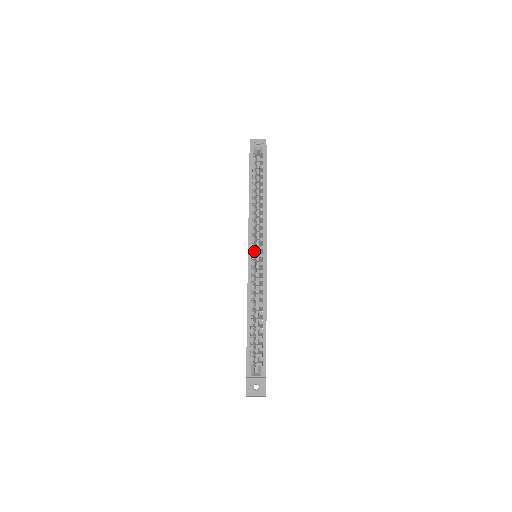
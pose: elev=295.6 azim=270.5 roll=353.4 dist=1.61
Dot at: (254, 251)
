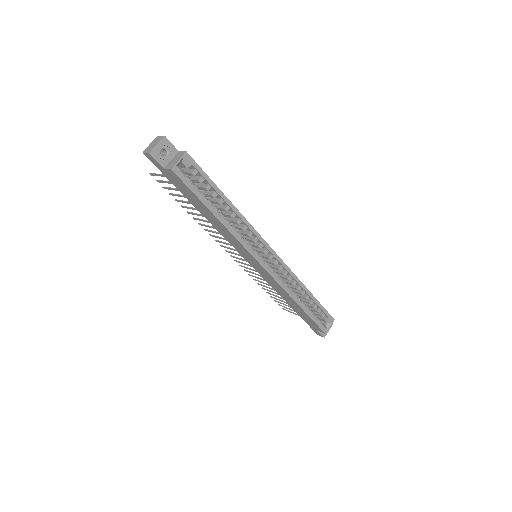
Dot at: (262, 259)
